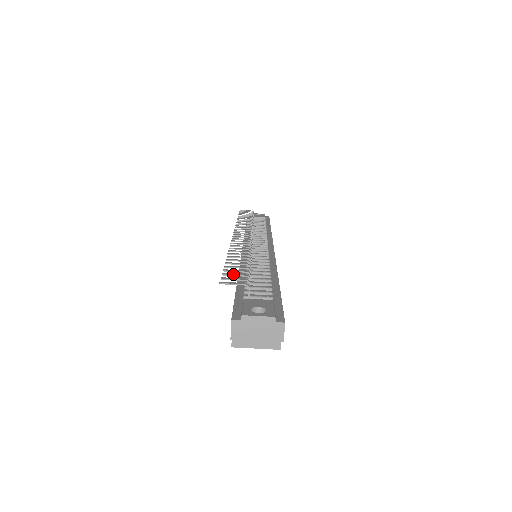
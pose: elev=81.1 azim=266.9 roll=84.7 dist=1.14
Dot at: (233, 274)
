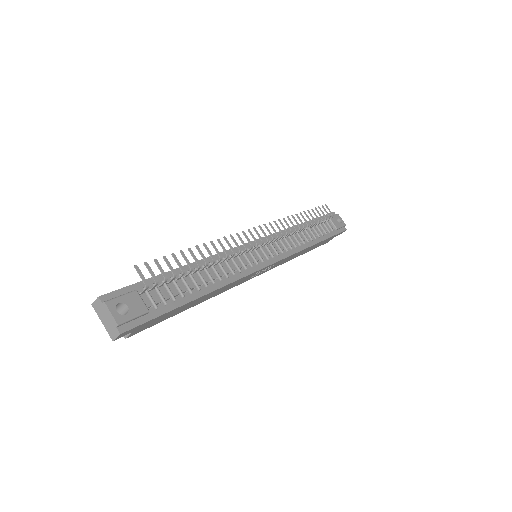
Dot at: (160, 267)
